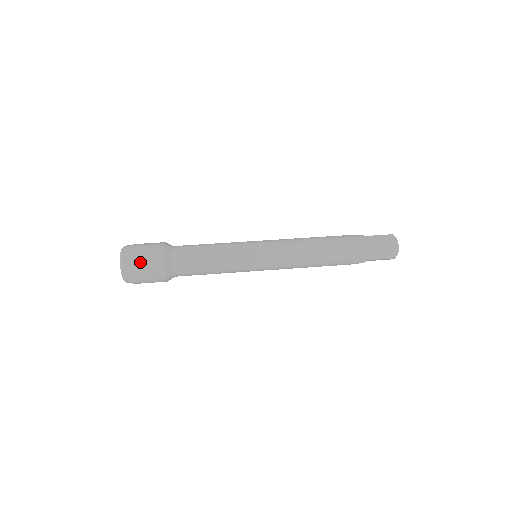
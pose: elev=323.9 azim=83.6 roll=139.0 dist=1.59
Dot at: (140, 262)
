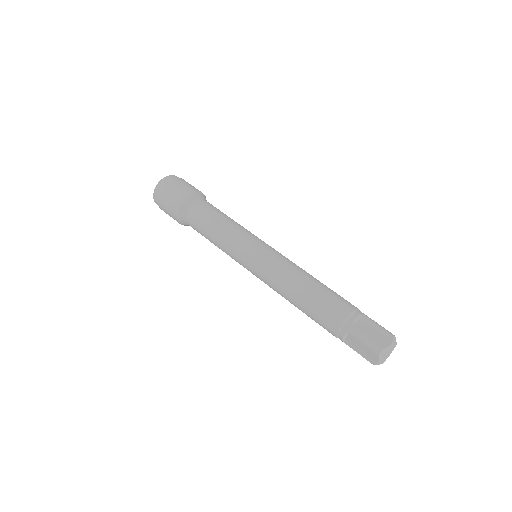
Dot at: (177, 183)
